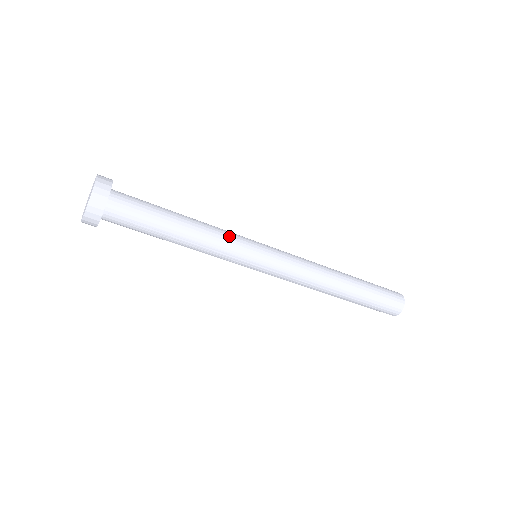
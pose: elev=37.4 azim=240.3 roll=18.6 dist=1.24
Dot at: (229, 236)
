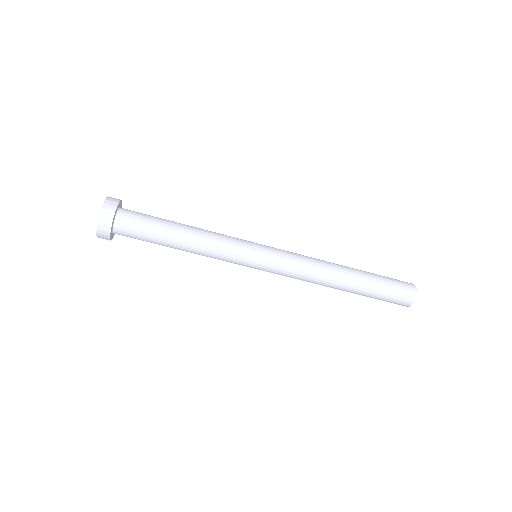
Dot at: (226, 238)
